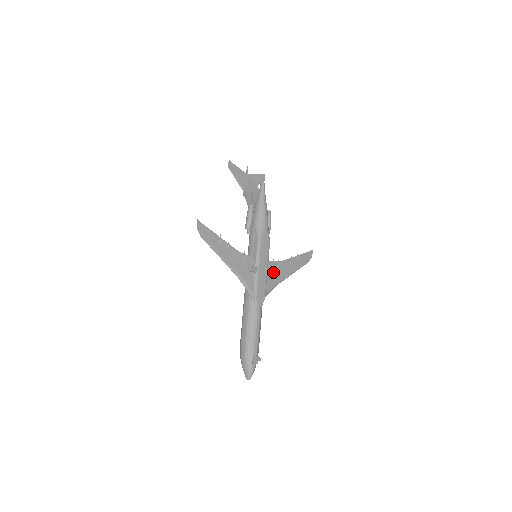
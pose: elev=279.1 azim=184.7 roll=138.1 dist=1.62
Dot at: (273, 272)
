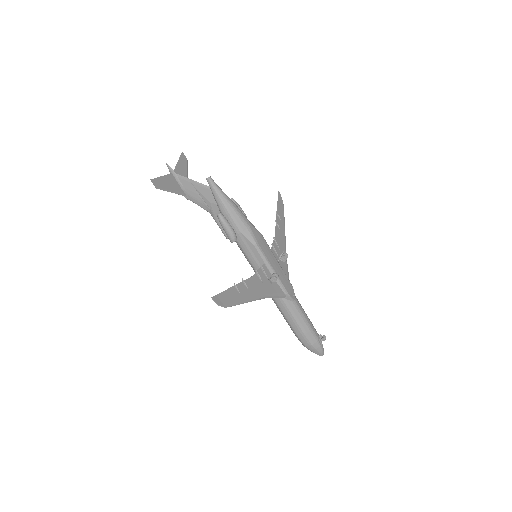
Dot at: (283, 258)
